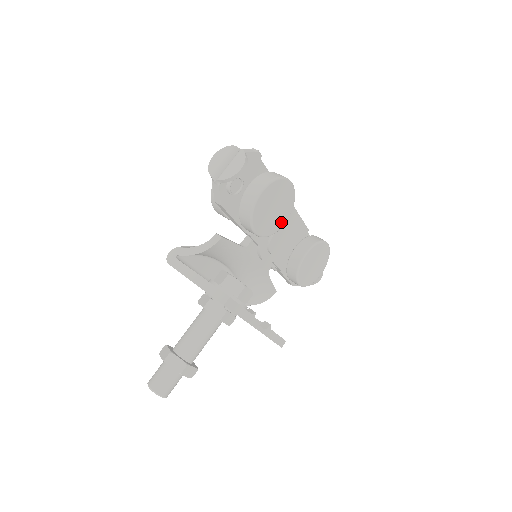
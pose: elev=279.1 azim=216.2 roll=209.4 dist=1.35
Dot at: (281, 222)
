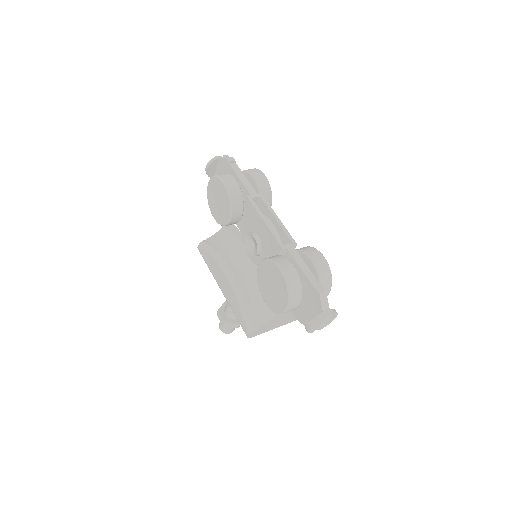
Dot at: occluded
